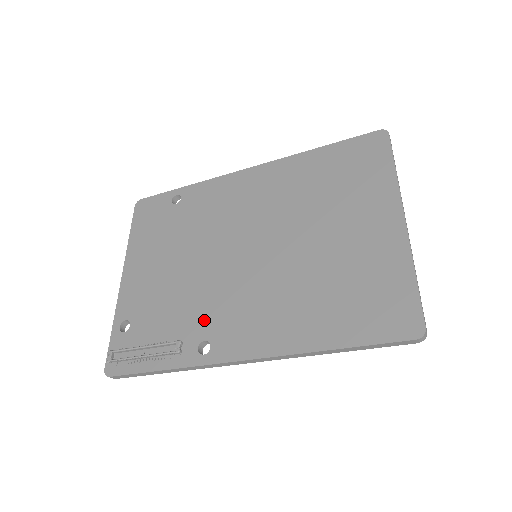
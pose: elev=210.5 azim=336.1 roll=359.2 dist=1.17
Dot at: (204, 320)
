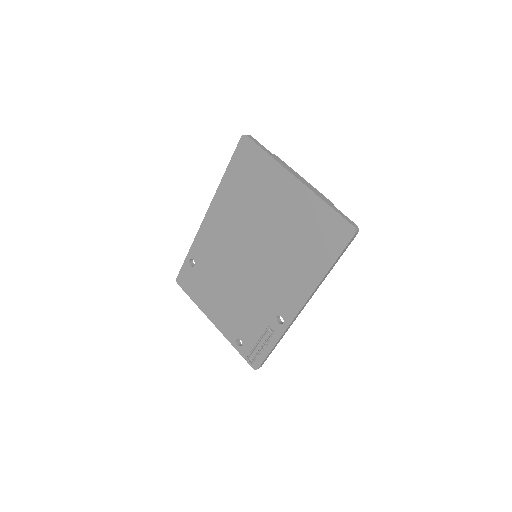
Dot at: (267, 308)
